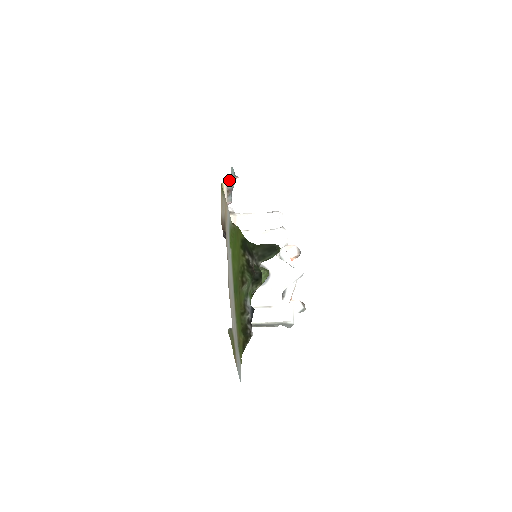
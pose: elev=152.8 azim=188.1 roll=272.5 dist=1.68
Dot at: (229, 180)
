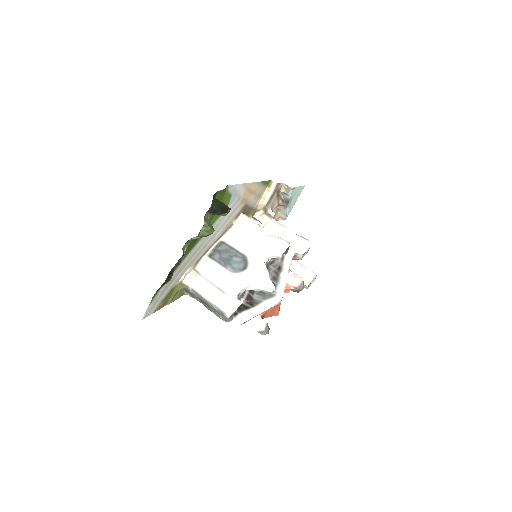
Dot at: (285, 187)
